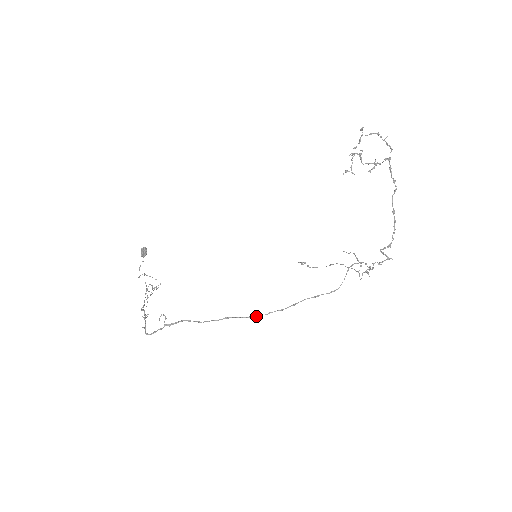
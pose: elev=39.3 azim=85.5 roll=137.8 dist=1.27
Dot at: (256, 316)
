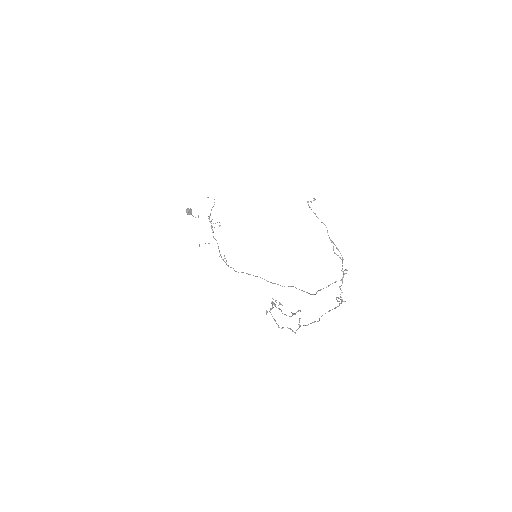
Dot at: occluded
